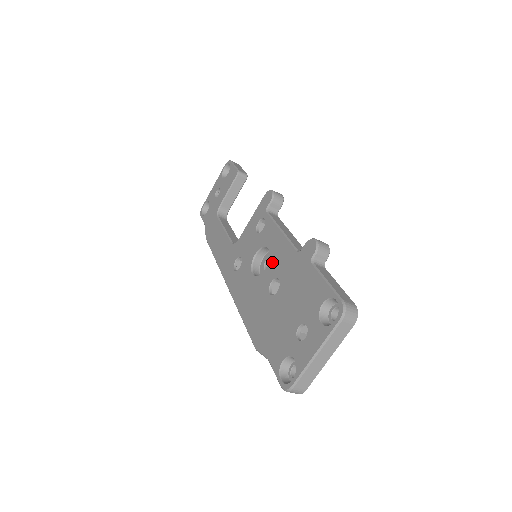
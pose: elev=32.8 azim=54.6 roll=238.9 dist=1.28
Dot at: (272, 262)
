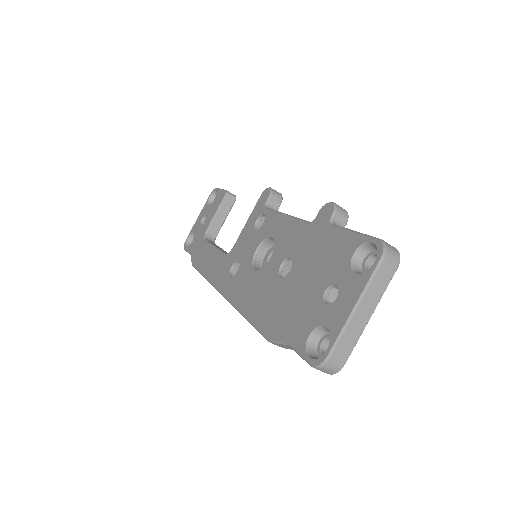
Dot at: (279, 246)
